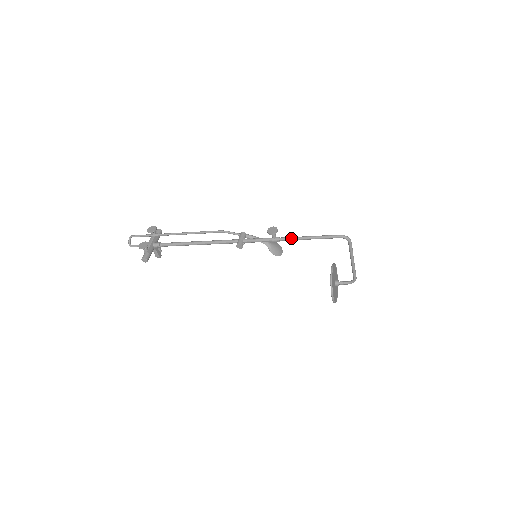
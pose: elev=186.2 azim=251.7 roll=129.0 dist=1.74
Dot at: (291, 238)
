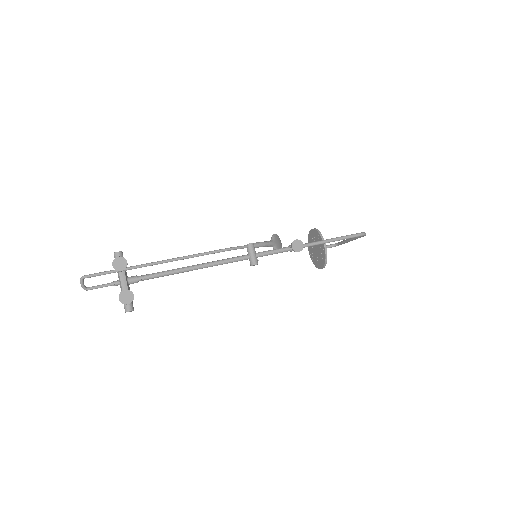
Dot at: (312, 245)
